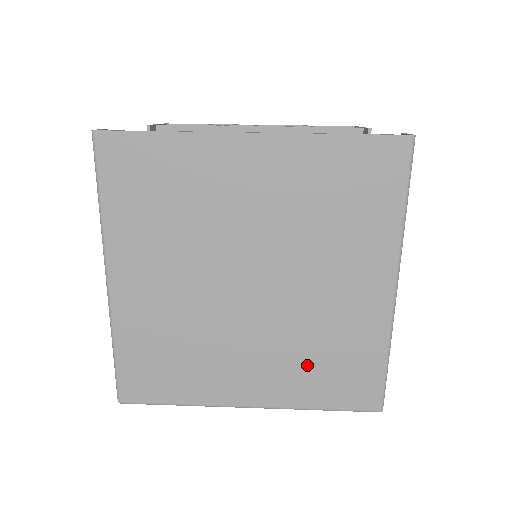
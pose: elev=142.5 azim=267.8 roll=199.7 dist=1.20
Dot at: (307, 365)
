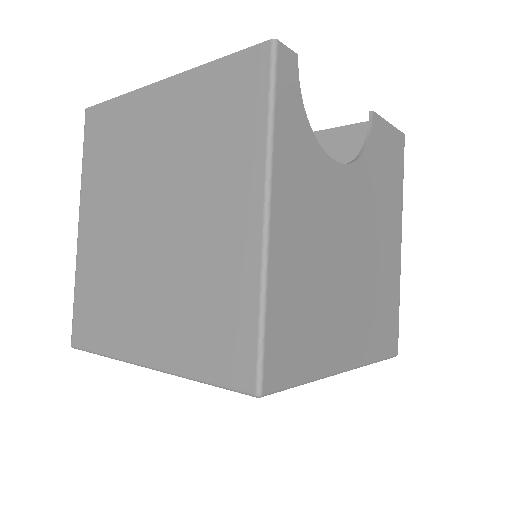
Dot at: (189, 316)
